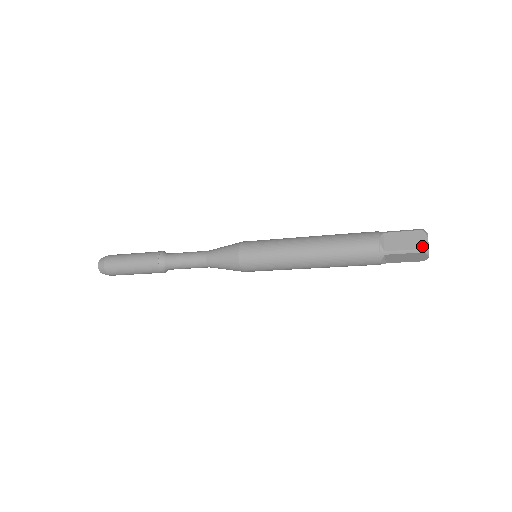
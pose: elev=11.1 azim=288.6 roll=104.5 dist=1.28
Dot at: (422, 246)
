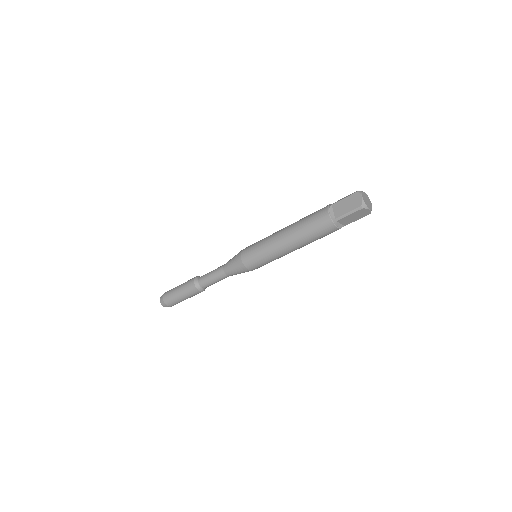
Dot at: (359, 204)
